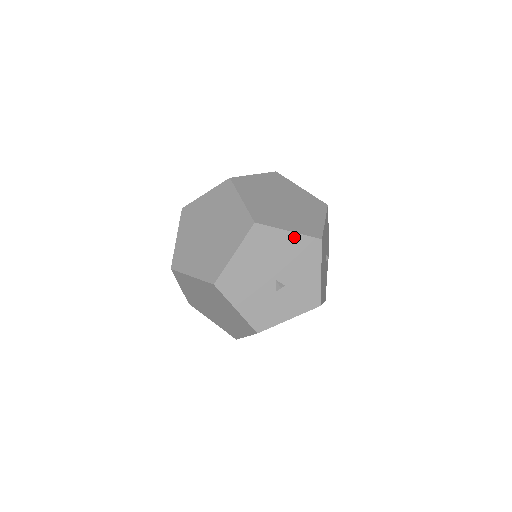
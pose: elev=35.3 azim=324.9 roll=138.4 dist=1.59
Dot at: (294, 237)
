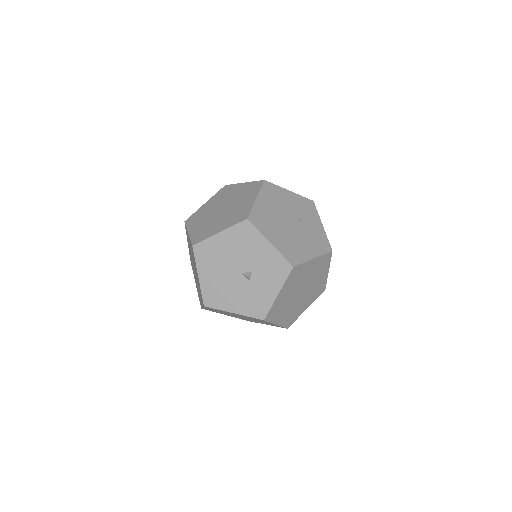
Dot at: (226, 234)
